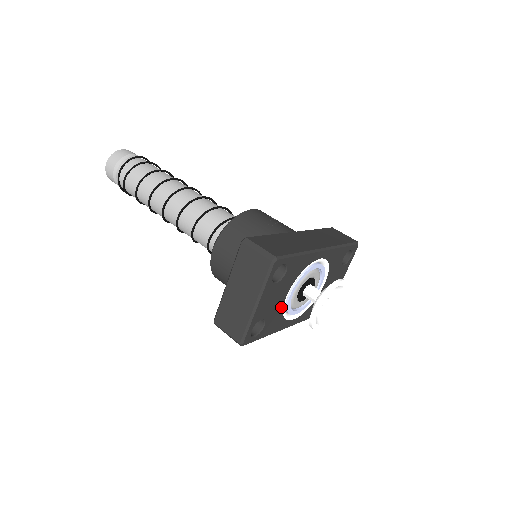
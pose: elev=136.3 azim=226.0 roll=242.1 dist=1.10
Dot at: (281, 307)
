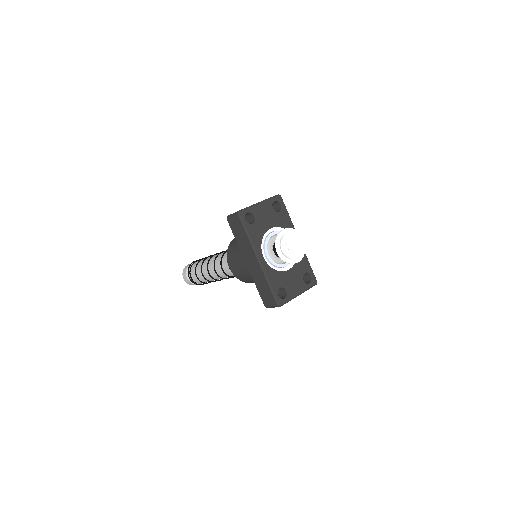
Dot at: (265, 230)
